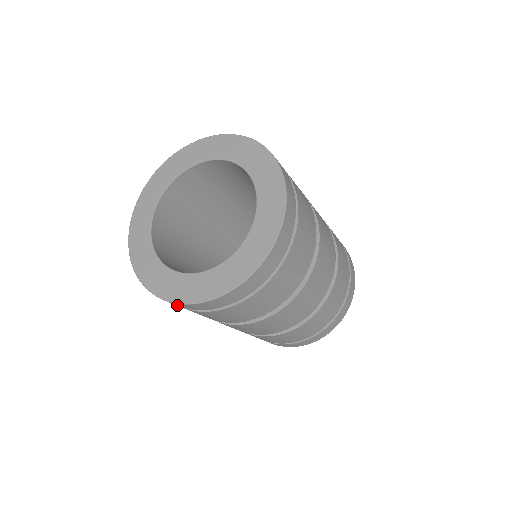
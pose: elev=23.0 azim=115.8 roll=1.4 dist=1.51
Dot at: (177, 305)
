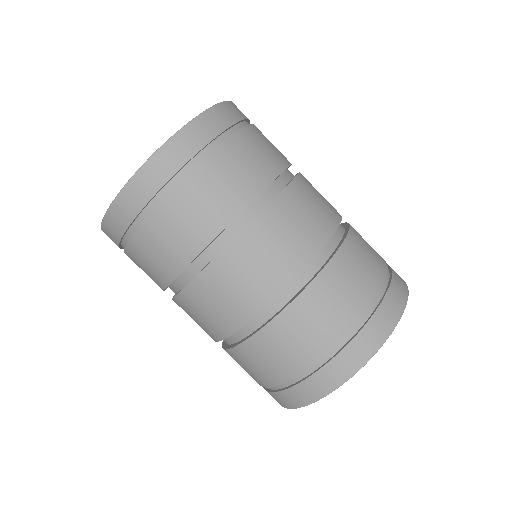
Dot at: occluded
